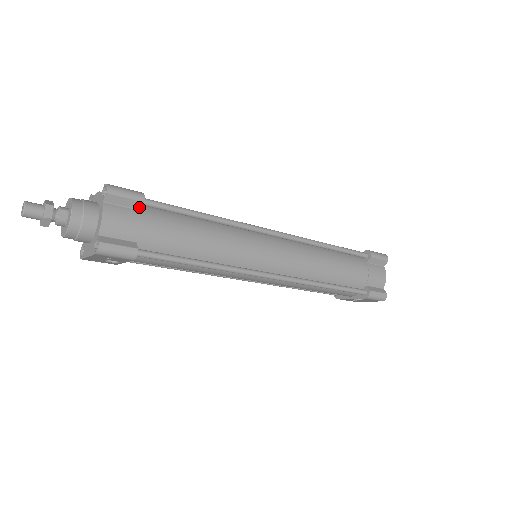
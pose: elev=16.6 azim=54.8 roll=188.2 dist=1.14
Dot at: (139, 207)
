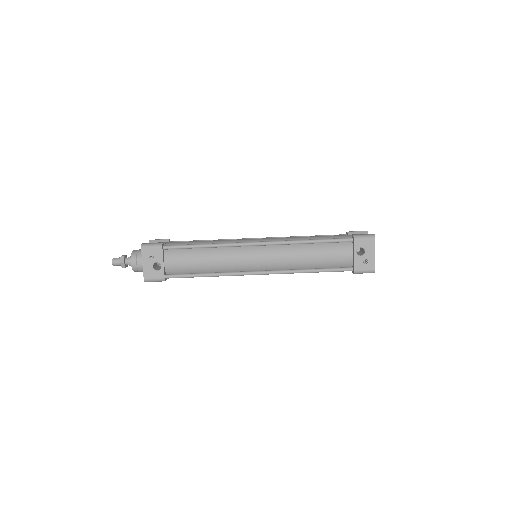
Dot at: occluded
